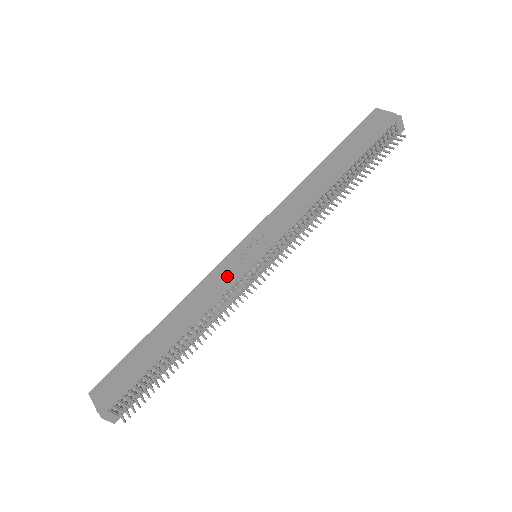
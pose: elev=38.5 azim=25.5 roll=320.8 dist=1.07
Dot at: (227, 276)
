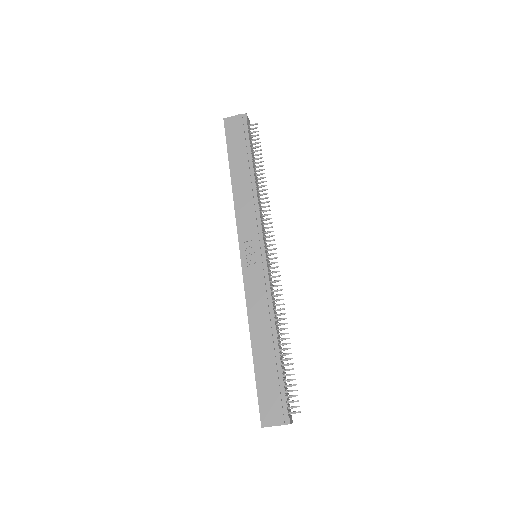
Dot at: (260, 280)
